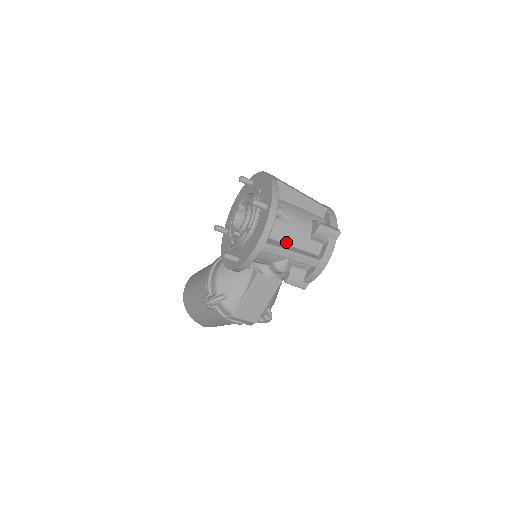
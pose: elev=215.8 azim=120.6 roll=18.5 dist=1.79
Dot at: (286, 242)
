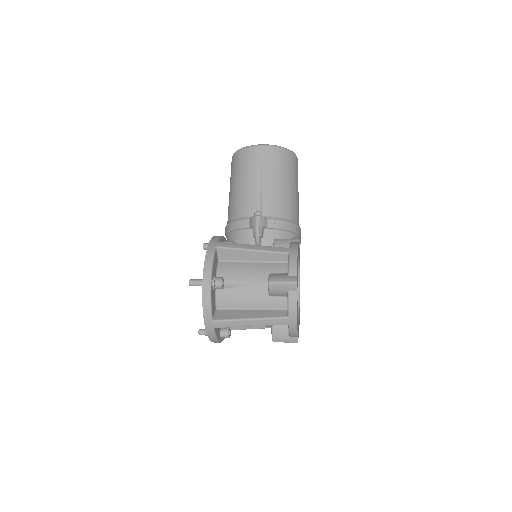
Dot at: occluded
